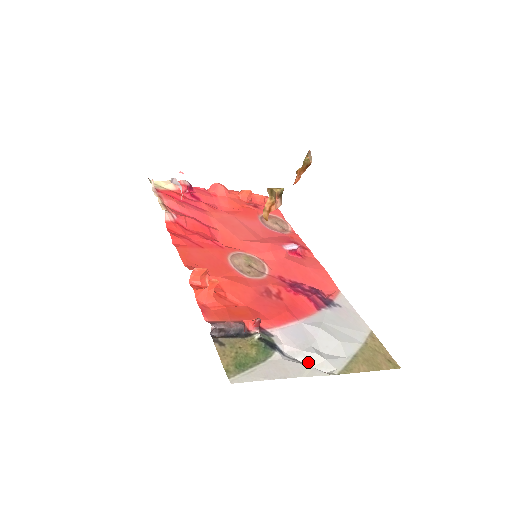
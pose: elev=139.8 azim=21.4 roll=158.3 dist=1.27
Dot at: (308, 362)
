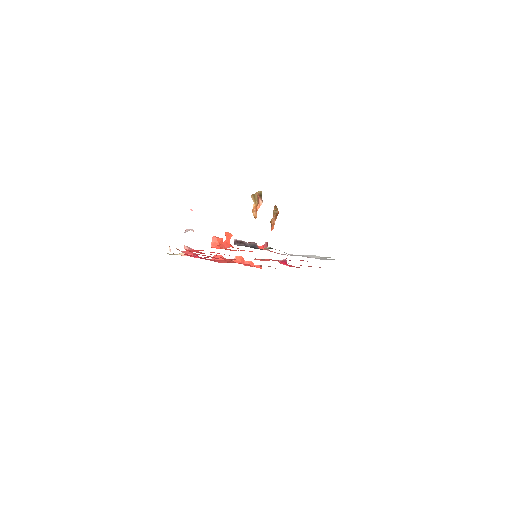
Dot at: (310, 257)
